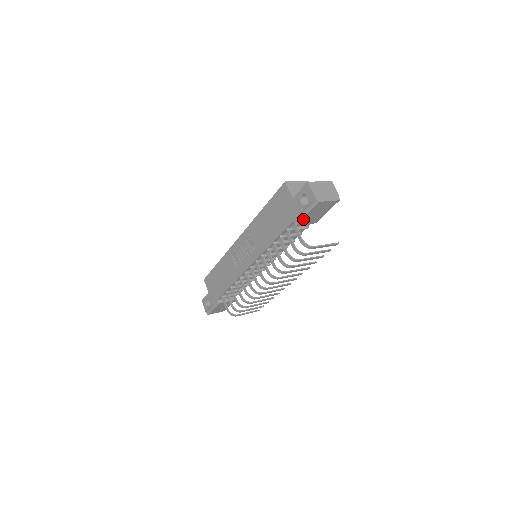
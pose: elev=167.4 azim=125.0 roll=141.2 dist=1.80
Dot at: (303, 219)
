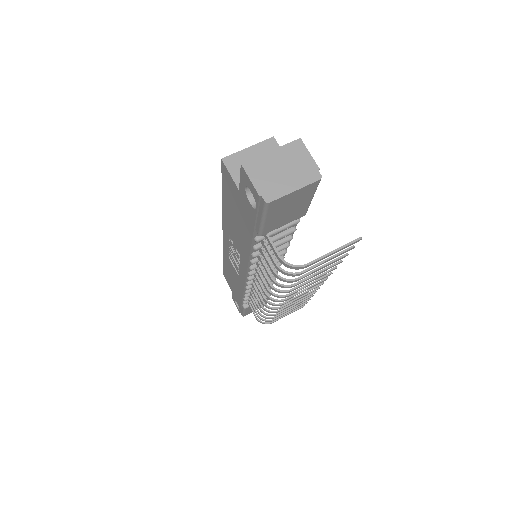
Dot at: (266, 226)
